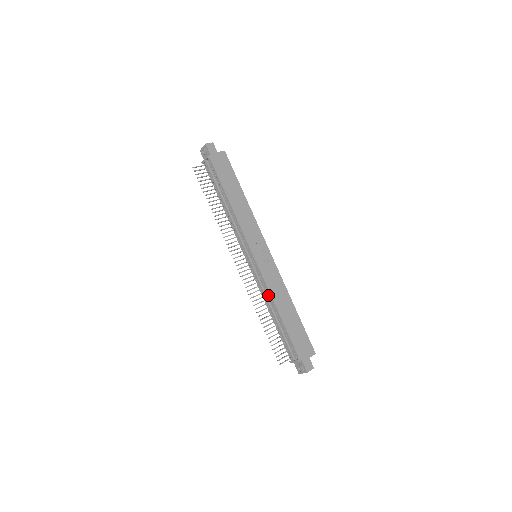
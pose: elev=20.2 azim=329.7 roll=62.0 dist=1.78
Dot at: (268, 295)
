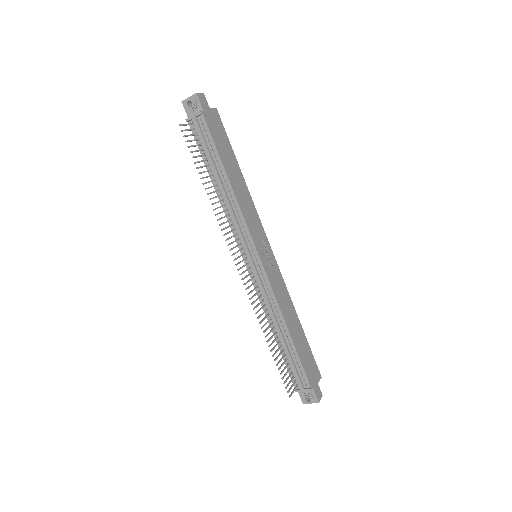
Dot at: (275, 308)
